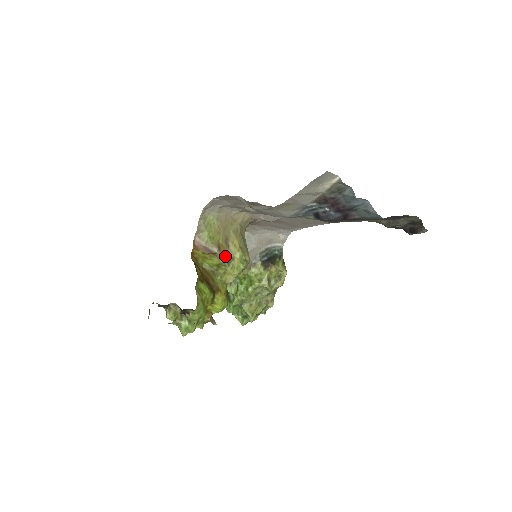
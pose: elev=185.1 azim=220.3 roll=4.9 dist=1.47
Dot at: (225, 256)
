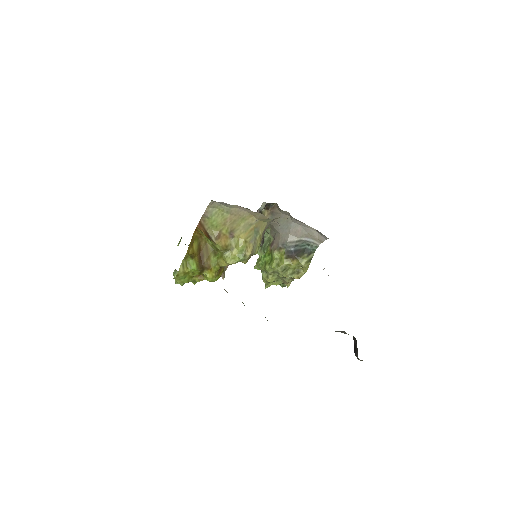
Dot at: (223, 245)
